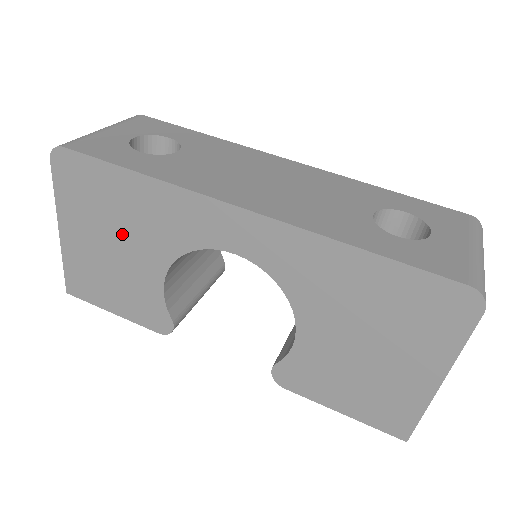
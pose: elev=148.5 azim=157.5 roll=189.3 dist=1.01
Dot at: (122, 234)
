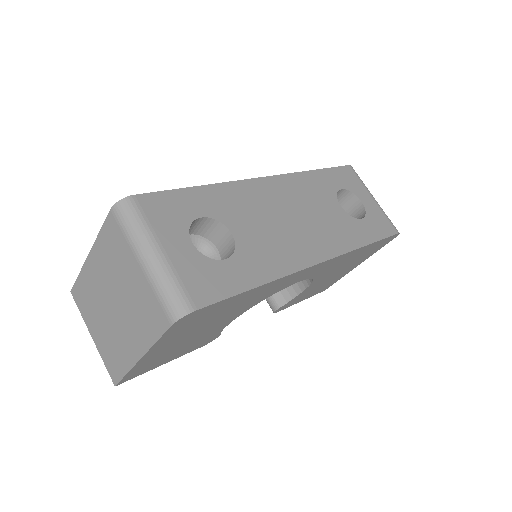
Dot at: (215, 322)
